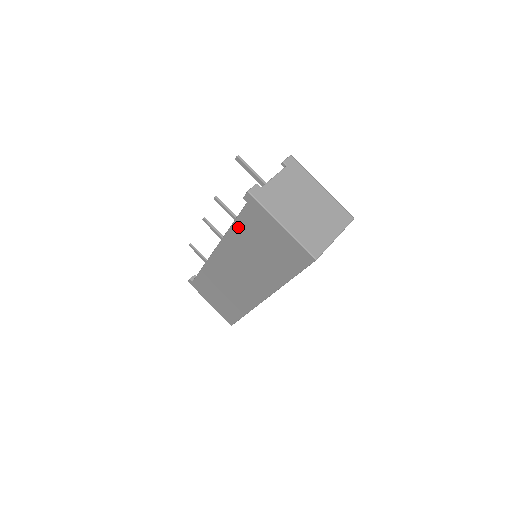
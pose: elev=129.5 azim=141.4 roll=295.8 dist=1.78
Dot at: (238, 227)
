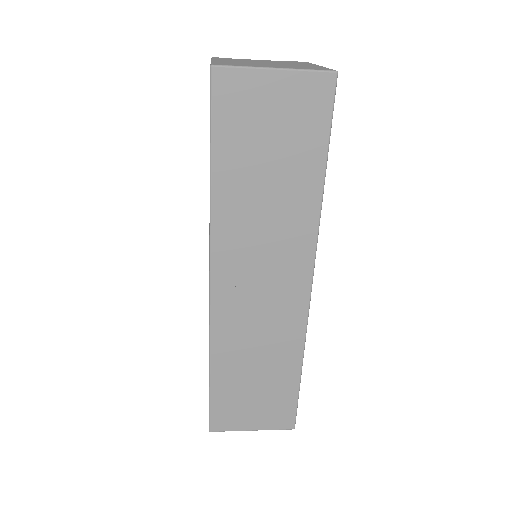
Dot at: occluded
